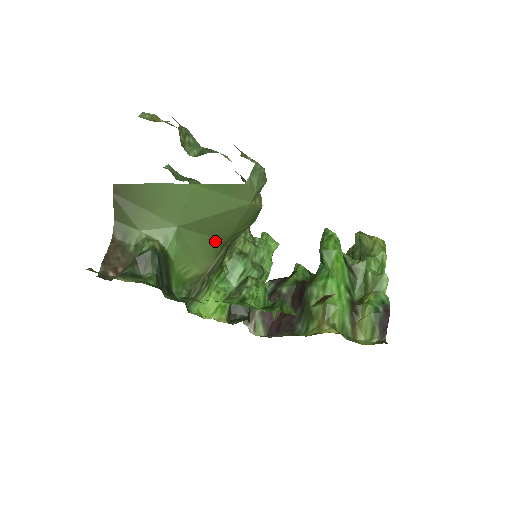
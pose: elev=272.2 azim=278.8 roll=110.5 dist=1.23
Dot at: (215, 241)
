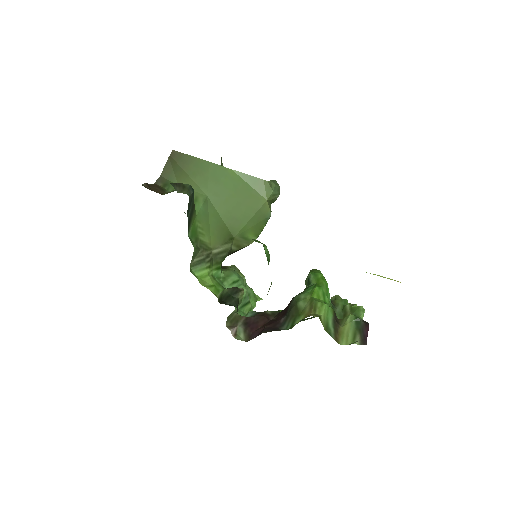
Dot at: (227, 231)
